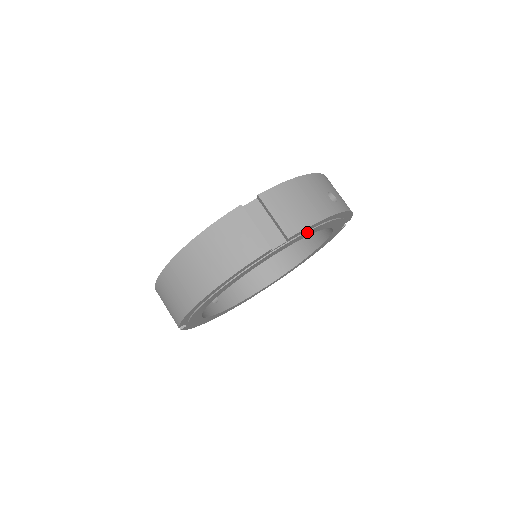
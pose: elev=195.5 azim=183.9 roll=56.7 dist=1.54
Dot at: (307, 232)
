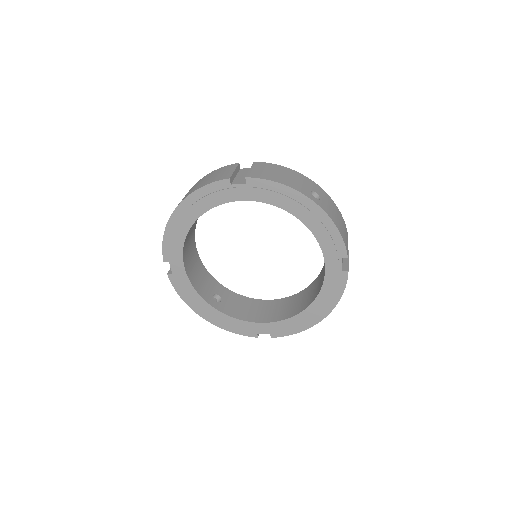
Dot at: (269, 192)
